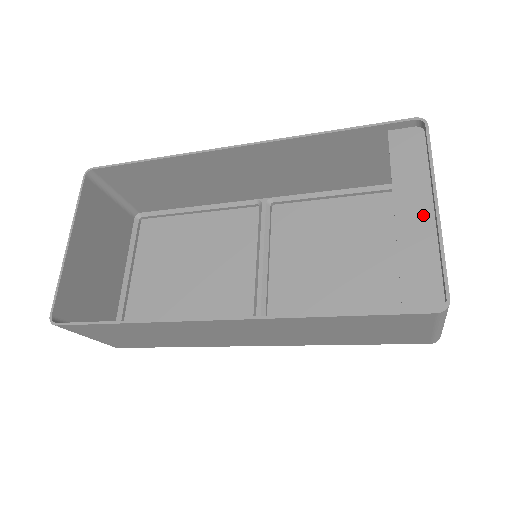
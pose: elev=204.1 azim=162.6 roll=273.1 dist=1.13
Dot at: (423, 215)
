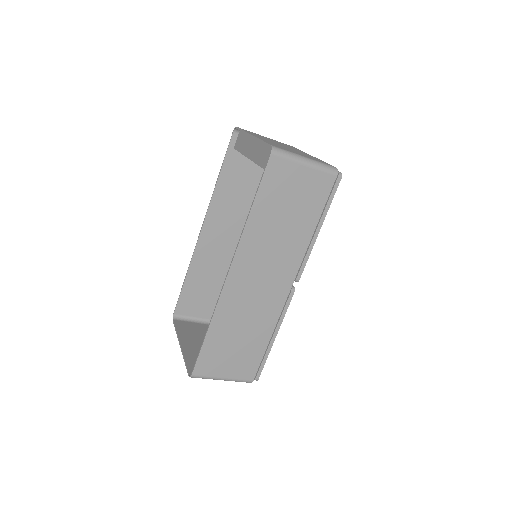
Dot at: (255, 145)
